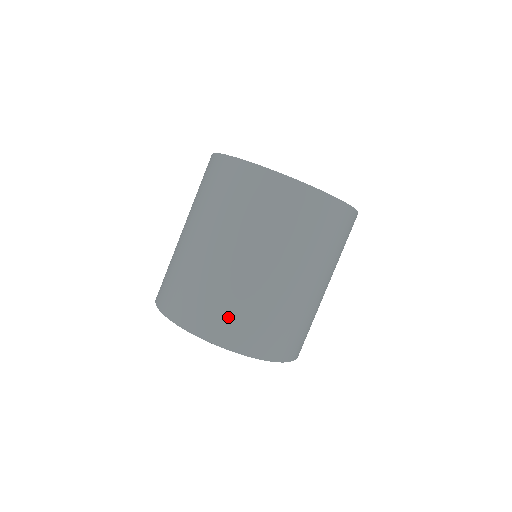
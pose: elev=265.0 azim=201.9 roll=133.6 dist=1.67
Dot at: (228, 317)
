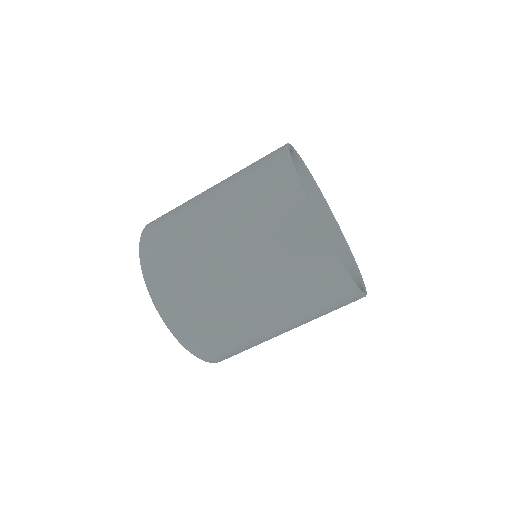
Dot at: (226, 349)
